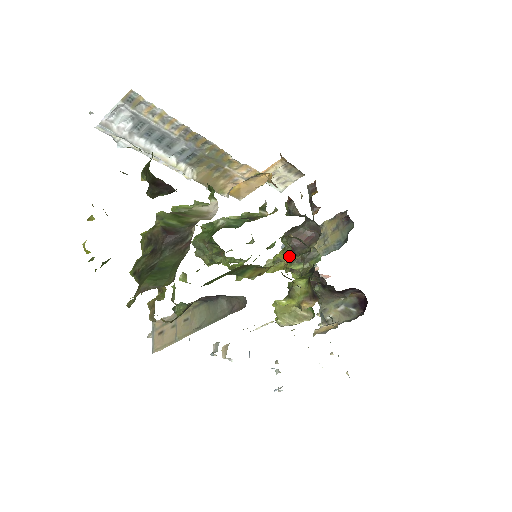
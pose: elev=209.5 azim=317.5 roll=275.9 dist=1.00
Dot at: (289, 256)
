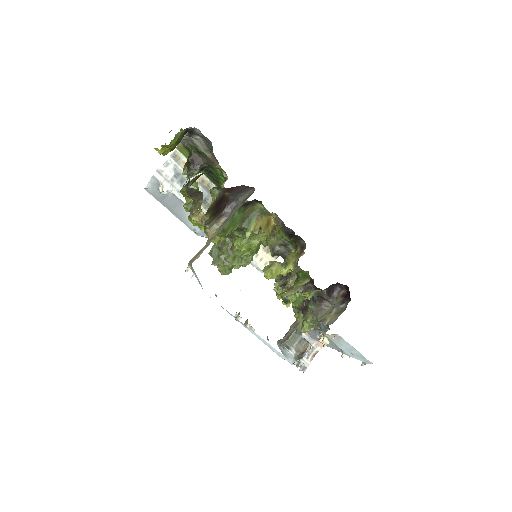
Dot at: (281, 281)
